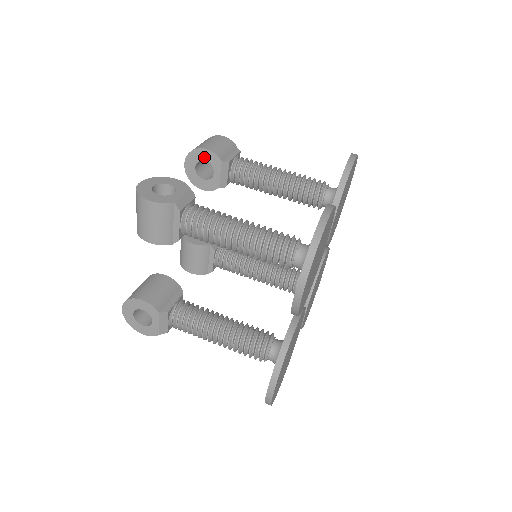
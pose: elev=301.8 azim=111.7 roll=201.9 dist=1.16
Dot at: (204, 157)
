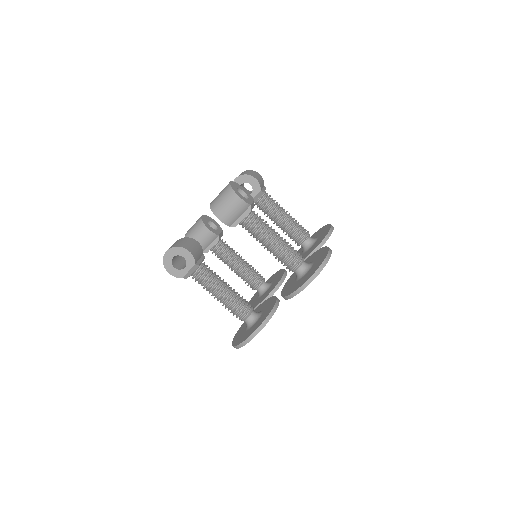
Dot at: (251, 182)
